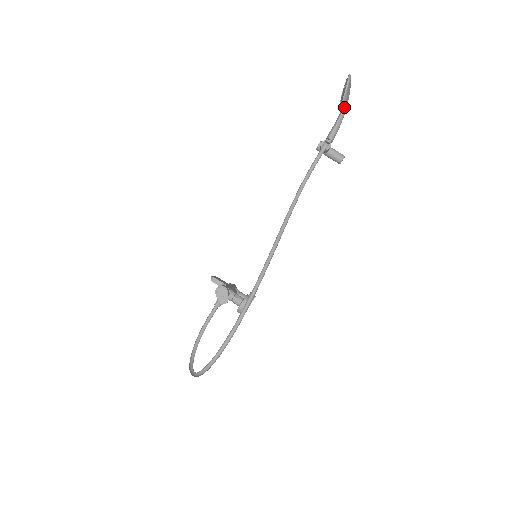
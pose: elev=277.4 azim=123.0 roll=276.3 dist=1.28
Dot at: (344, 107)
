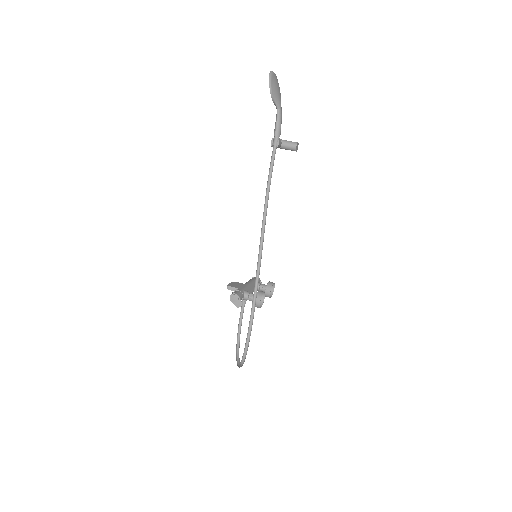
Dot at: (277, 103)
